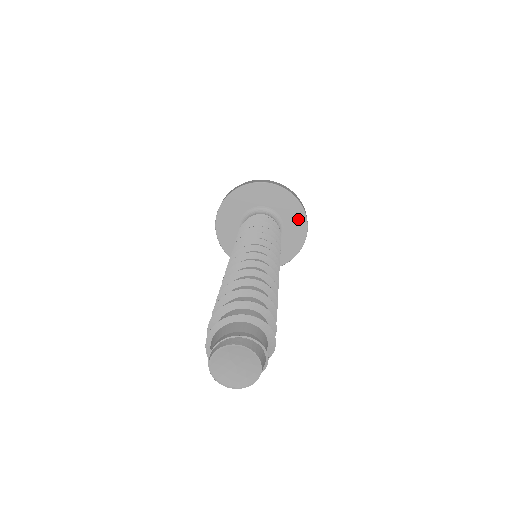
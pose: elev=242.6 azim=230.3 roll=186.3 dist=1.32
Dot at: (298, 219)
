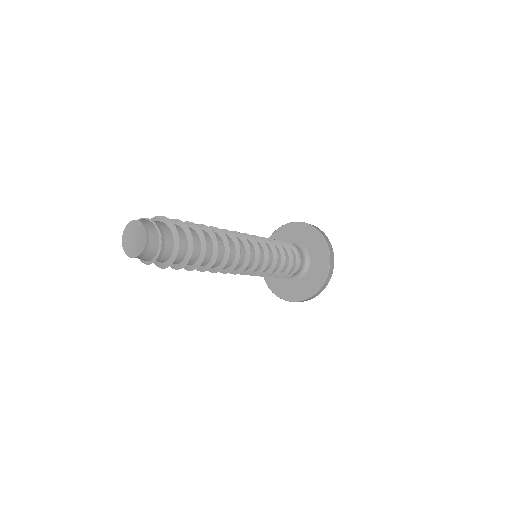
Dot at: (306, 231)
